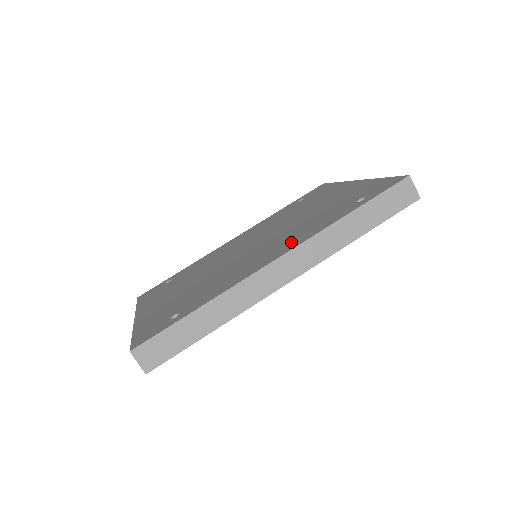
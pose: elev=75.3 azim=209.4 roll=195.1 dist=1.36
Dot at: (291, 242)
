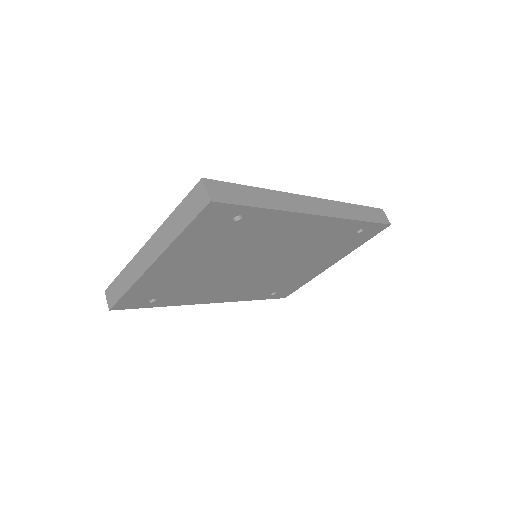
Dot at: occluded
